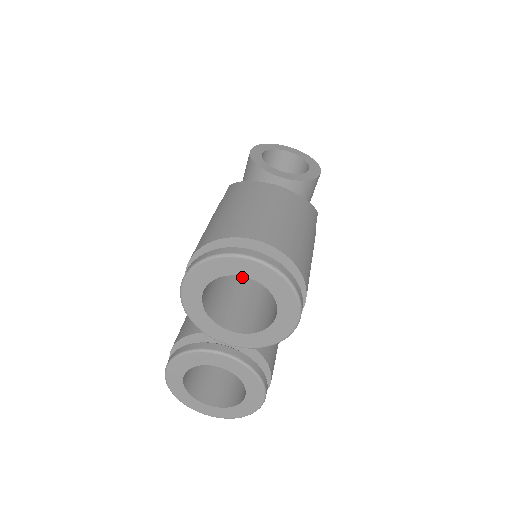
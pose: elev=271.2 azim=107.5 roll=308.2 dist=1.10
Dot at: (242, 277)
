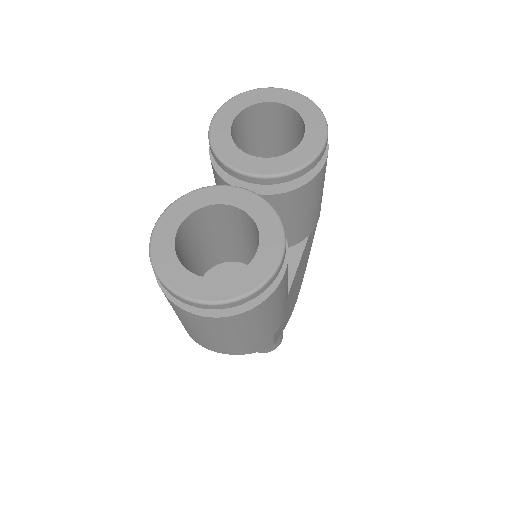
Dot at: occluded
